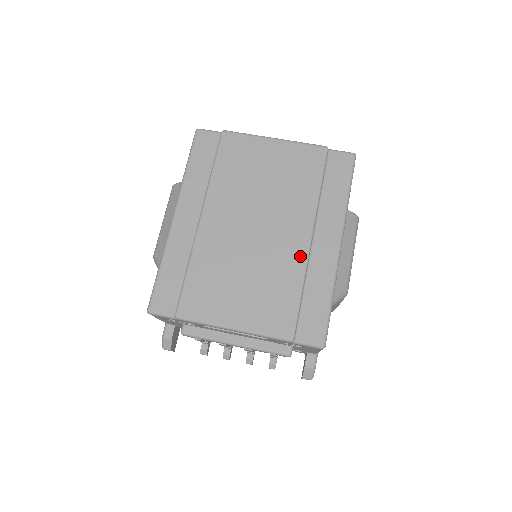
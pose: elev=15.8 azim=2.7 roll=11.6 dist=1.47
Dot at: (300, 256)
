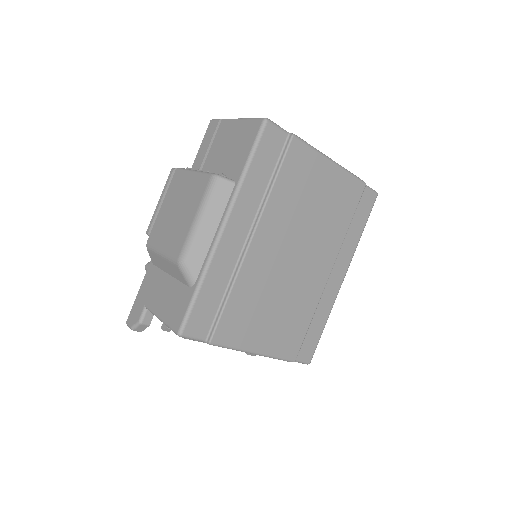
Dot at: (319, 289)
